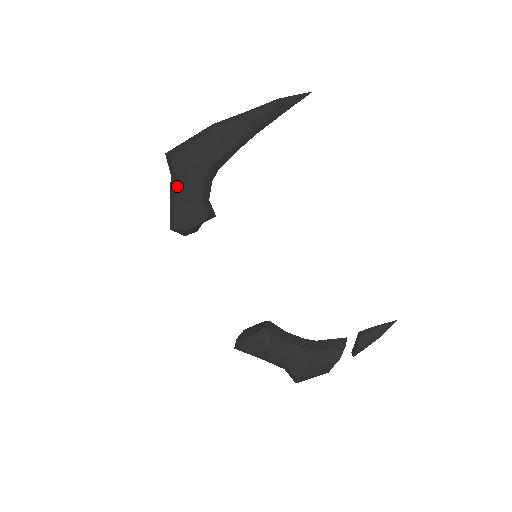
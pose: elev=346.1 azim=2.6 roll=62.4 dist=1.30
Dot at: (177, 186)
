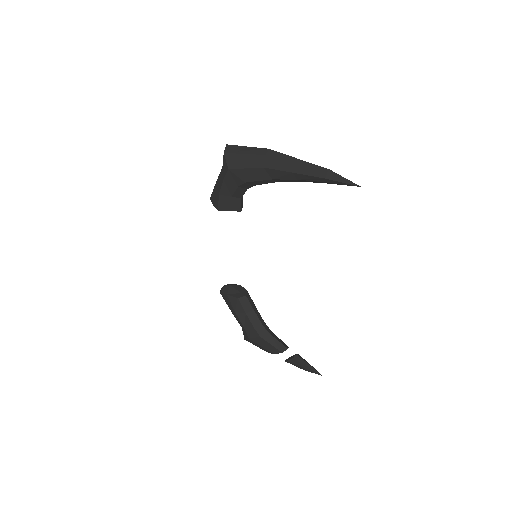
Dot at: (220, 175)
